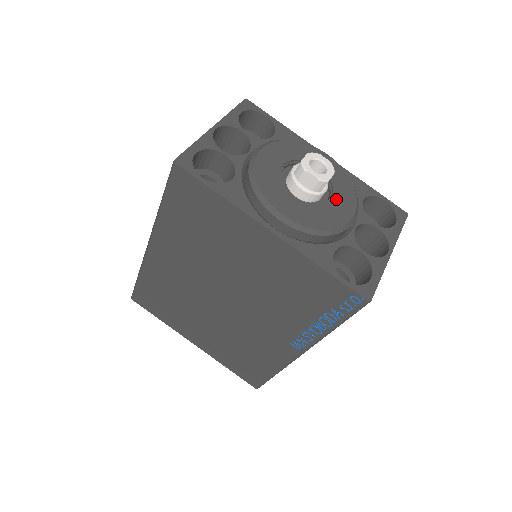
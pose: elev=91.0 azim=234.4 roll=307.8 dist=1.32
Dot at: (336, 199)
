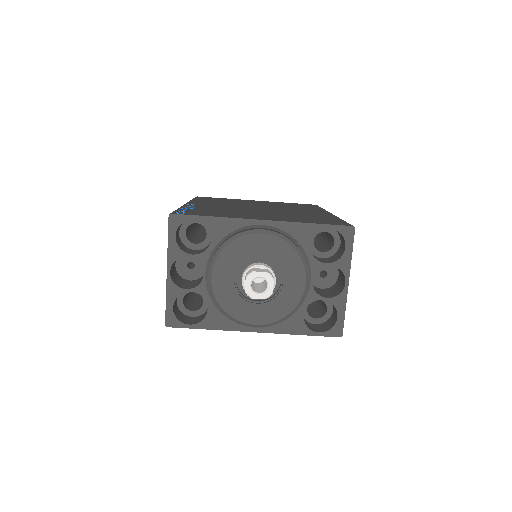
Dot at: (287, 278)
